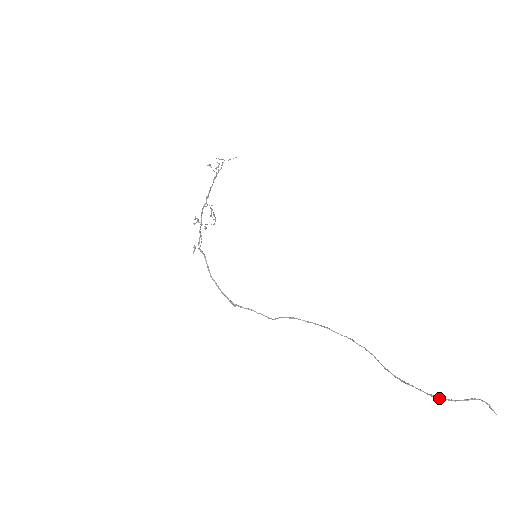
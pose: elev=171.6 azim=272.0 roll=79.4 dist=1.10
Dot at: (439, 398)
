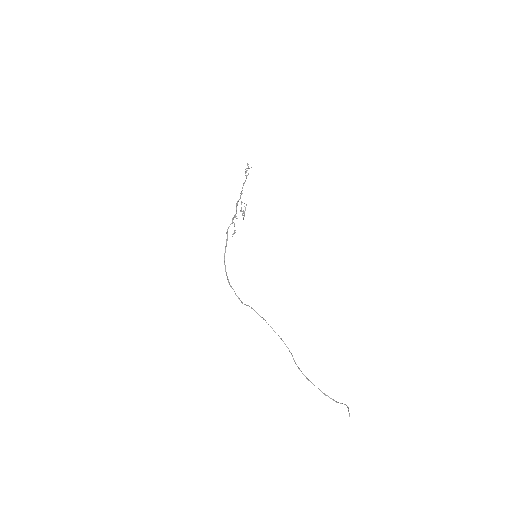
Dot at: (329, 397)
